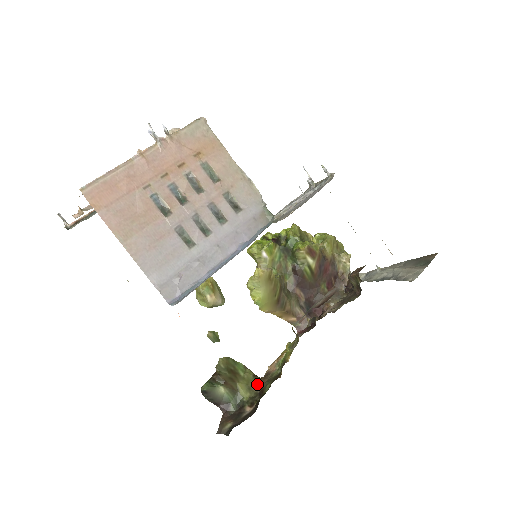
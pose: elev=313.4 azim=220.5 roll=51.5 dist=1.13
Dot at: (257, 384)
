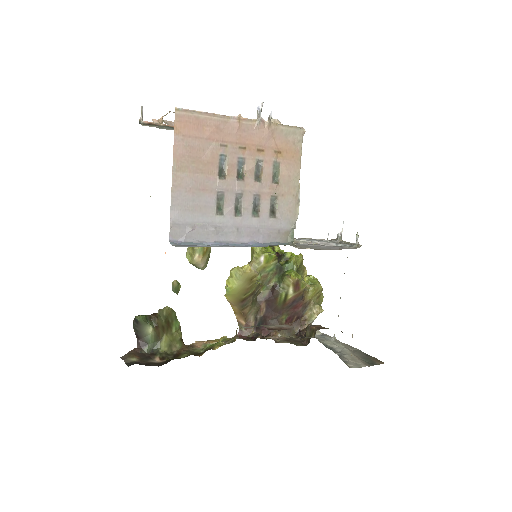
Dot at: (178, 347)
